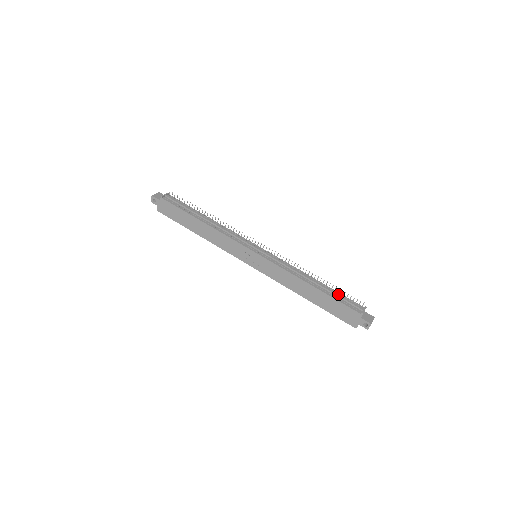
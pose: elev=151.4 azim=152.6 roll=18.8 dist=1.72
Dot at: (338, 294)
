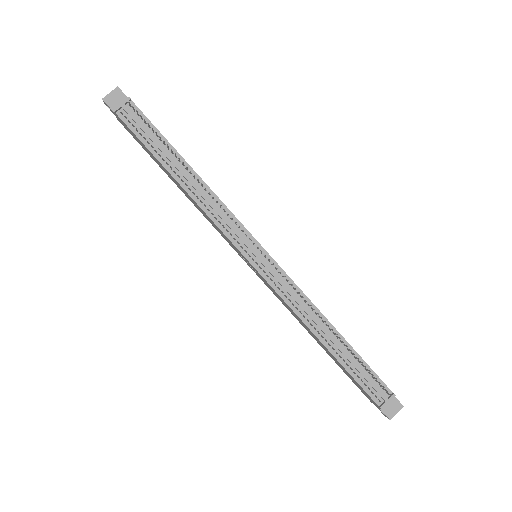
Dot at: (358, 366)
